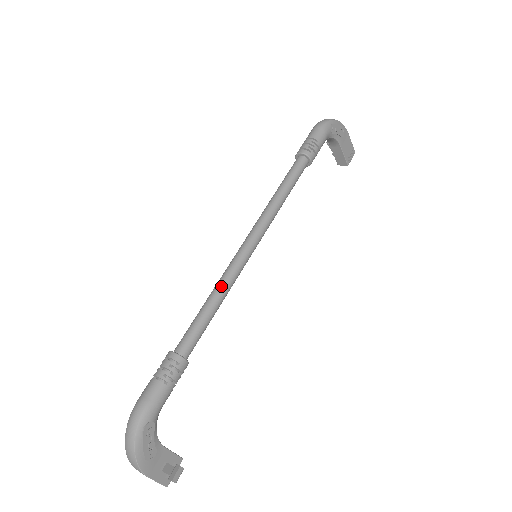
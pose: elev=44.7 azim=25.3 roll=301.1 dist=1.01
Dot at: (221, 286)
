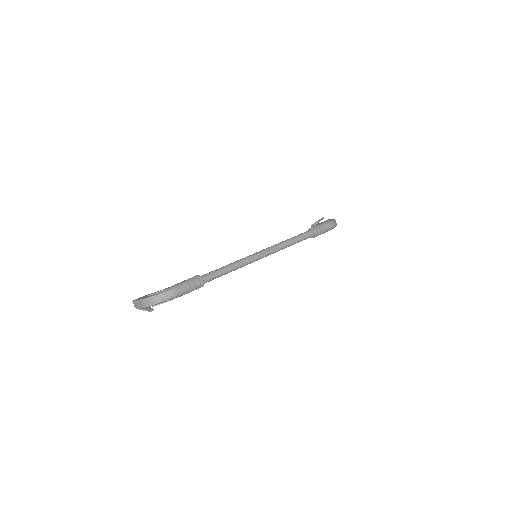
Dot at: (239, 266)
